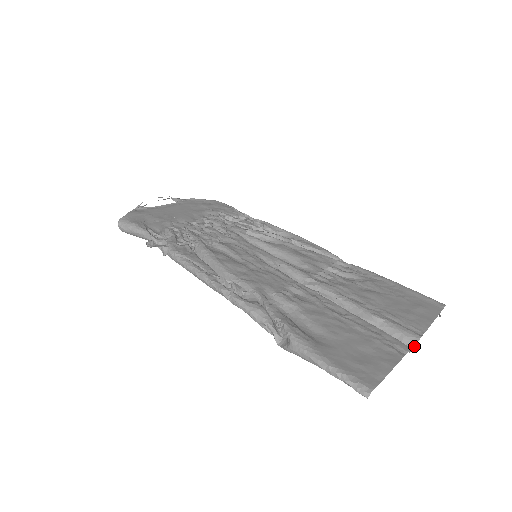
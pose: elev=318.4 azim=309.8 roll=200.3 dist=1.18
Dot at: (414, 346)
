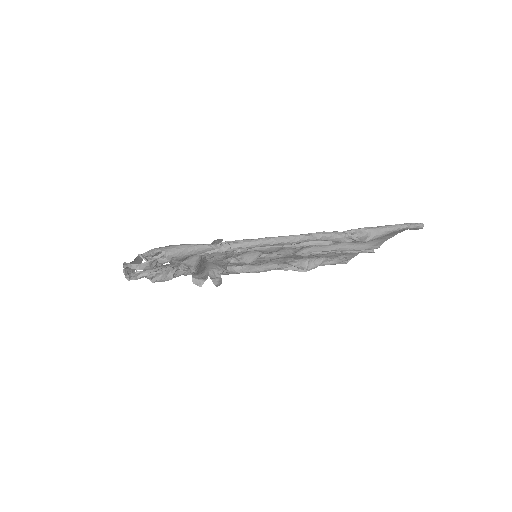
Dot at: occluded
